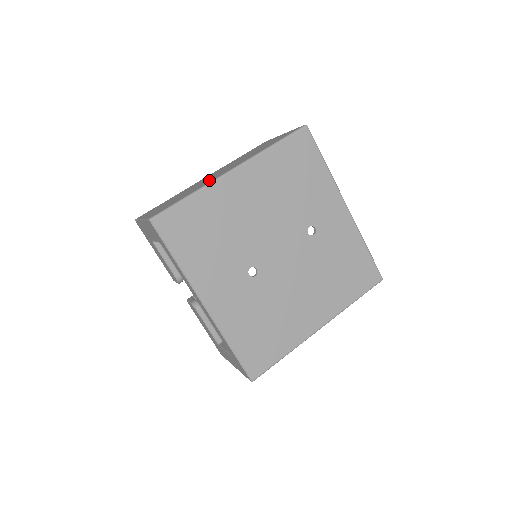
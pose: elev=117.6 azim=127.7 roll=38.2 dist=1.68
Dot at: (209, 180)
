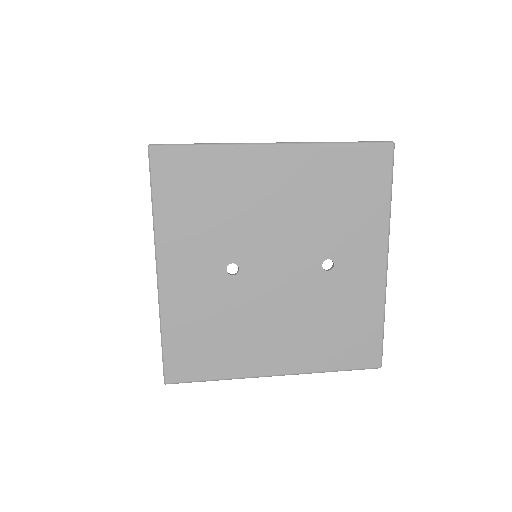
Dot at: occluded
